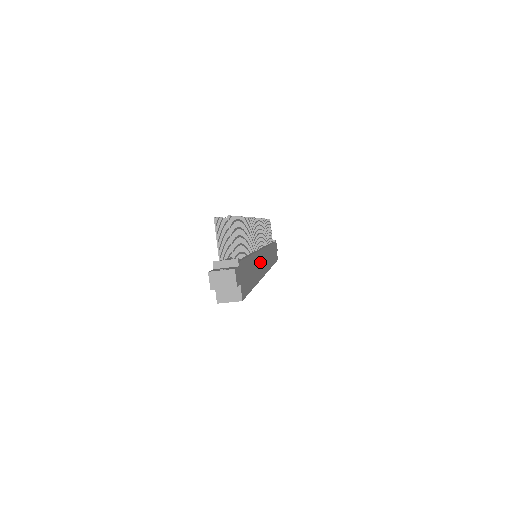
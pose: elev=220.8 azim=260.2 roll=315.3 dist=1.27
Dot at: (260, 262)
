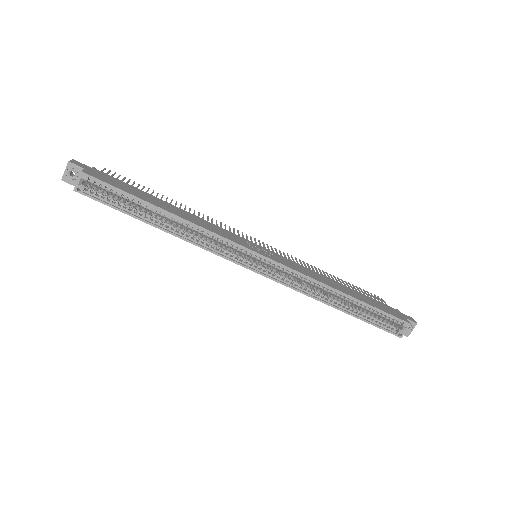
Dot at: (221, 231)
